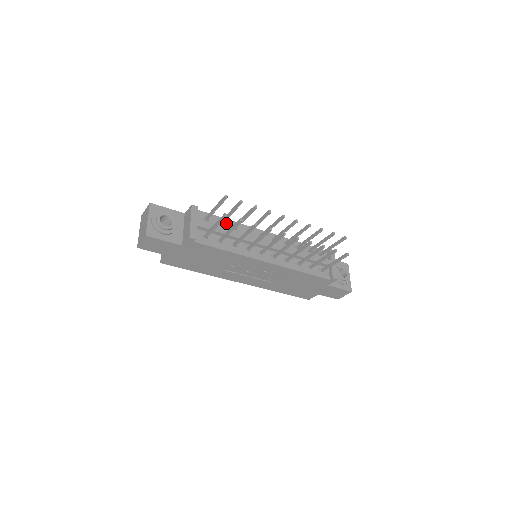
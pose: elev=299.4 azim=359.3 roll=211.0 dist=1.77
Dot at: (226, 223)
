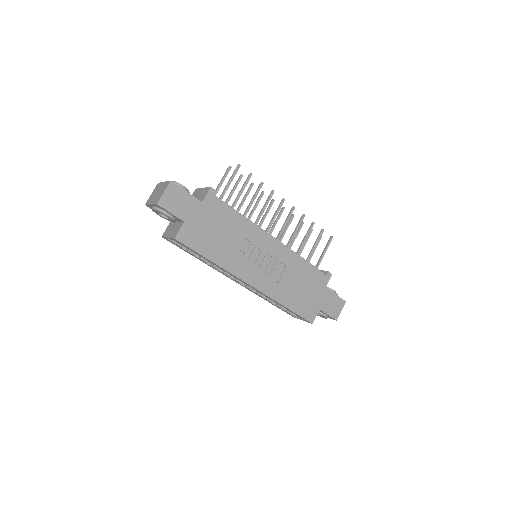
Dot at: occluded
